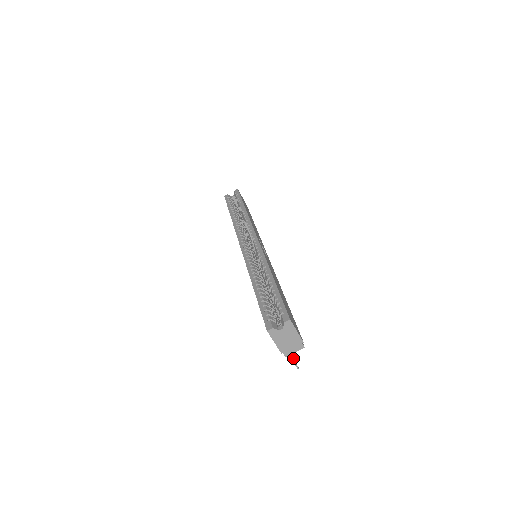
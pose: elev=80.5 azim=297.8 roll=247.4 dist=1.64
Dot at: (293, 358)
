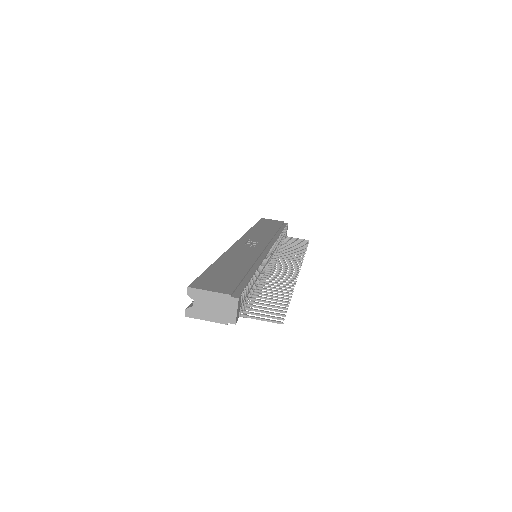
Dot at: (273, 318)
